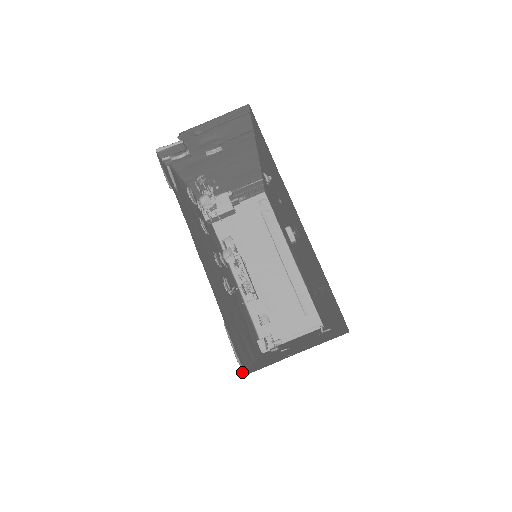
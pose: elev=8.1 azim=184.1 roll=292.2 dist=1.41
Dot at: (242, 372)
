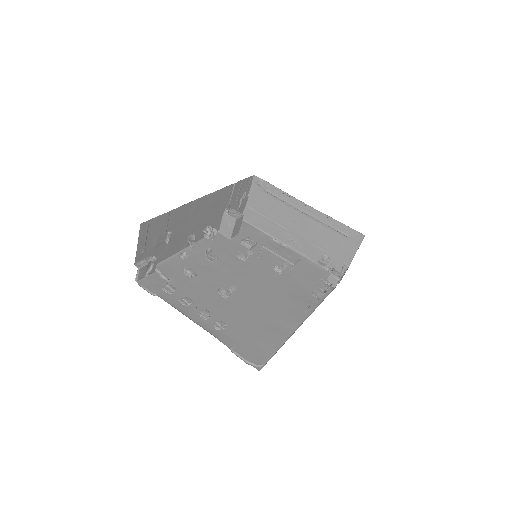
Dot at: (258, 370)
